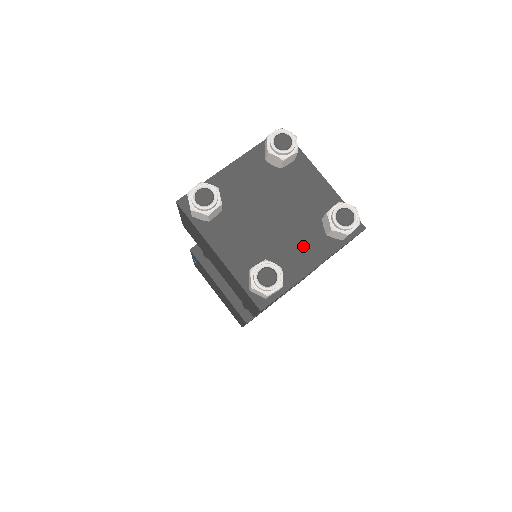
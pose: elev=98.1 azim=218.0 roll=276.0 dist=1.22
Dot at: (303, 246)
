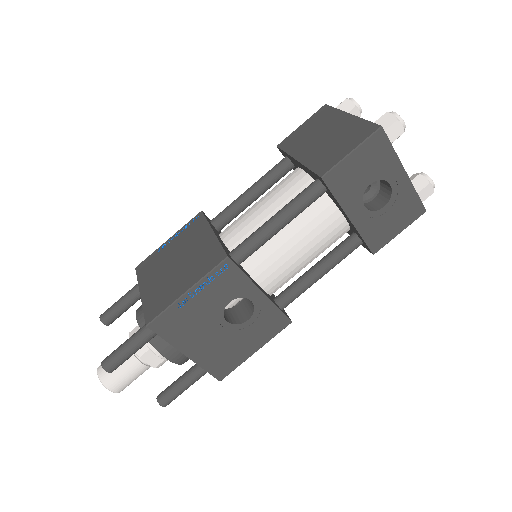
Dot at: occluded
